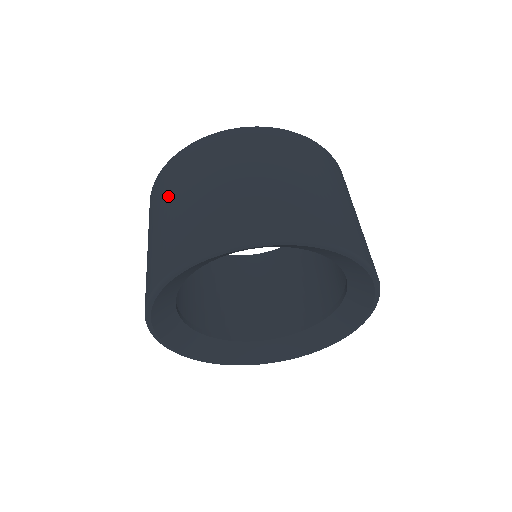
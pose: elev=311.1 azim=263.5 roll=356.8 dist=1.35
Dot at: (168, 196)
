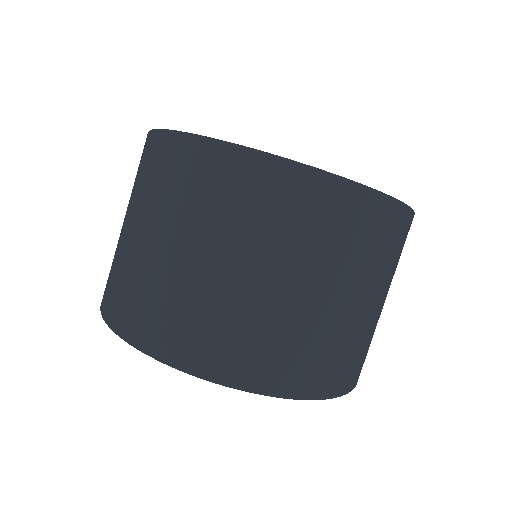
Dot at: (150, 206)
